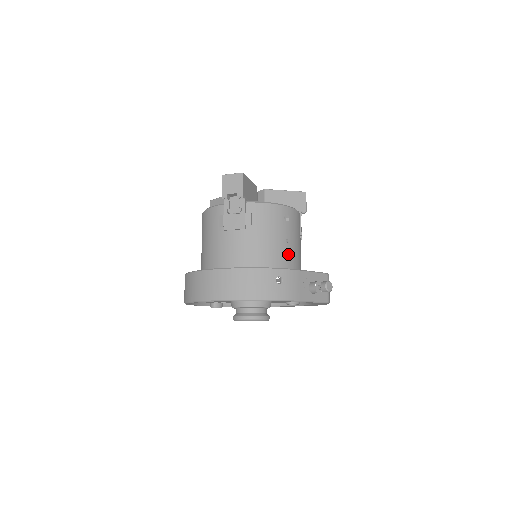
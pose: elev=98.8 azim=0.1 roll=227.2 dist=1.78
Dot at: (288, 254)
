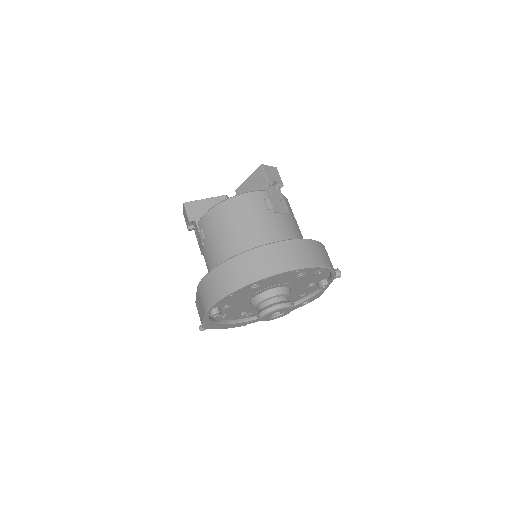
Dot at: occluded
